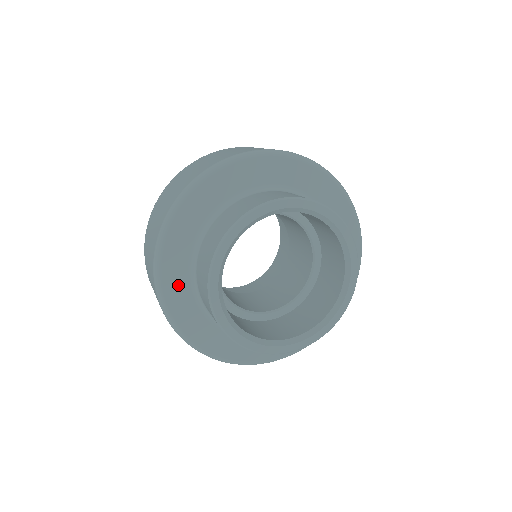
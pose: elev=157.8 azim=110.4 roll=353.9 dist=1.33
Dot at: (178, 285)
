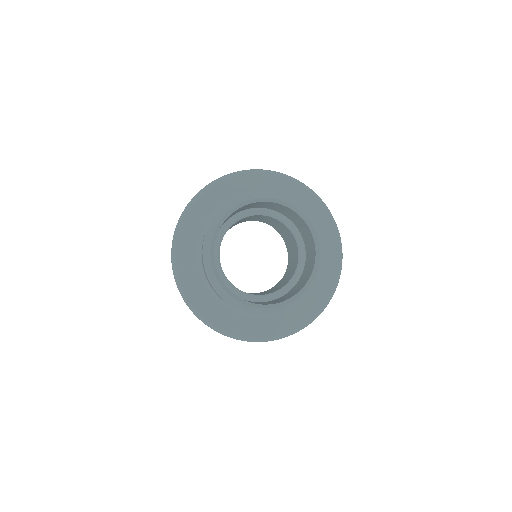
Dot at: (188, 257)
